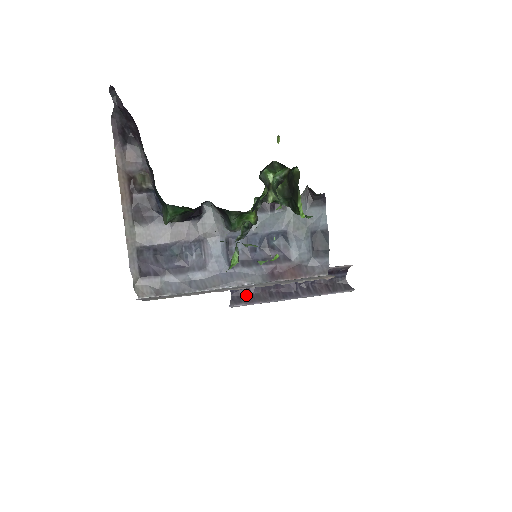
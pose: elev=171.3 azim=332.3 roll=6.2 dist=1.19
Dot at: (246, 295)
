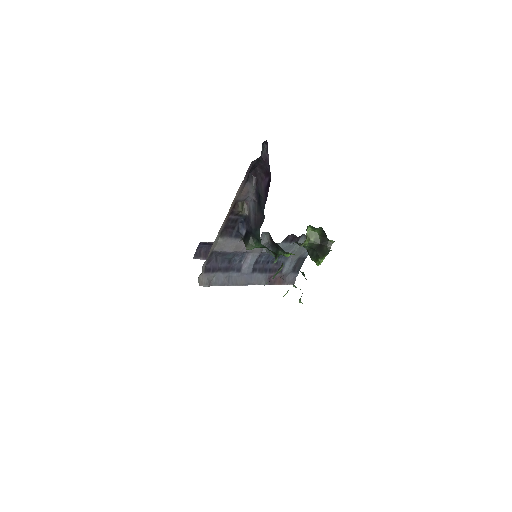
Dot at: (205, 252)
